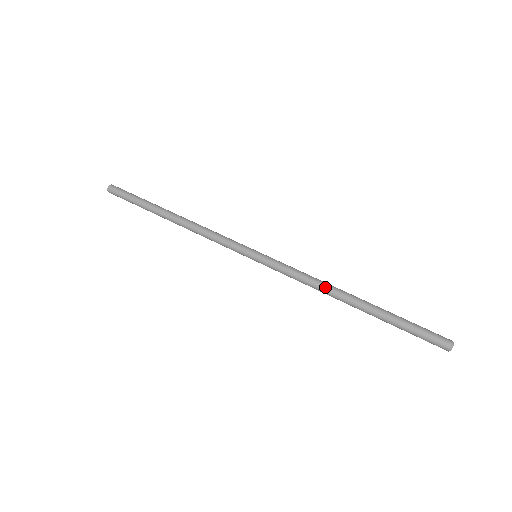
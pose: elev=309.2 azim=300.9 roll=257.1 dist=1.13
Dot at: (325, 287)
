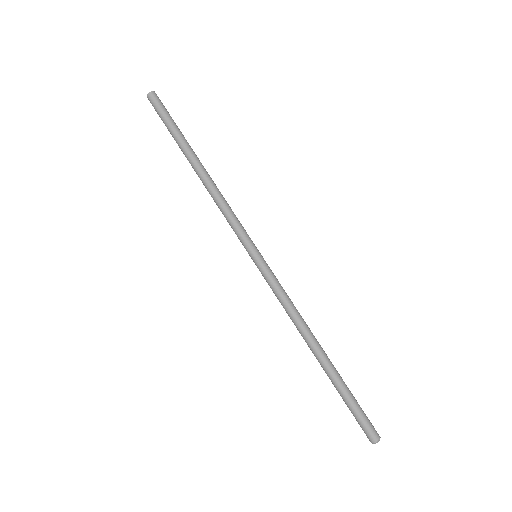
Dot at: (298, 327)
